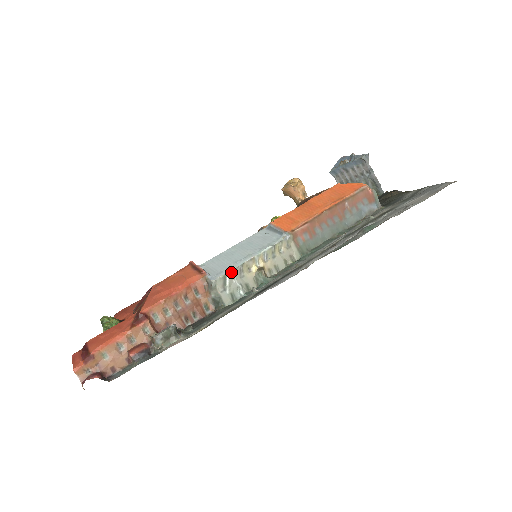
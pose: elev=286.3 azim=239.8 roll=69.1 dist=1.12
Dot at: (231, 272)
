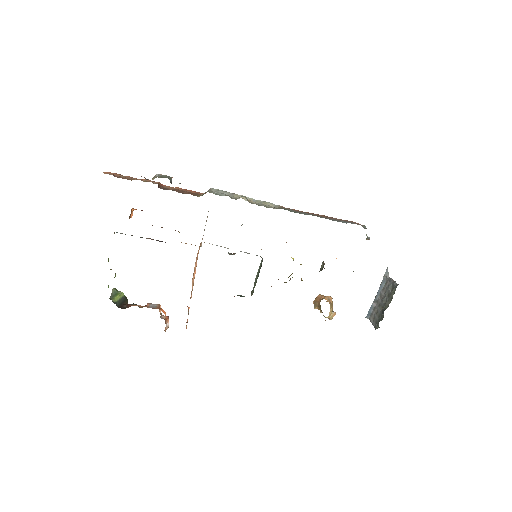
Dot at: (225, 192)
